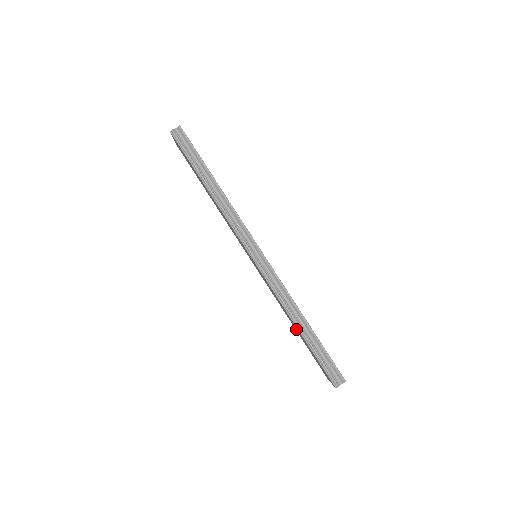
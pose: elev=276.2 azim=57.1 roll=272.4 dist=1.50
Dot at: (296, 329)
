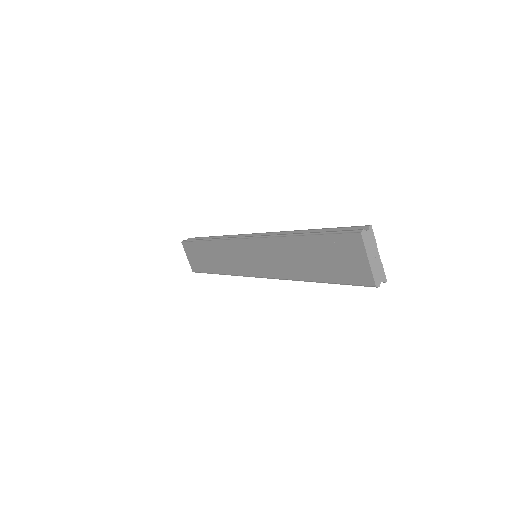
Dot at: (309, 264)
